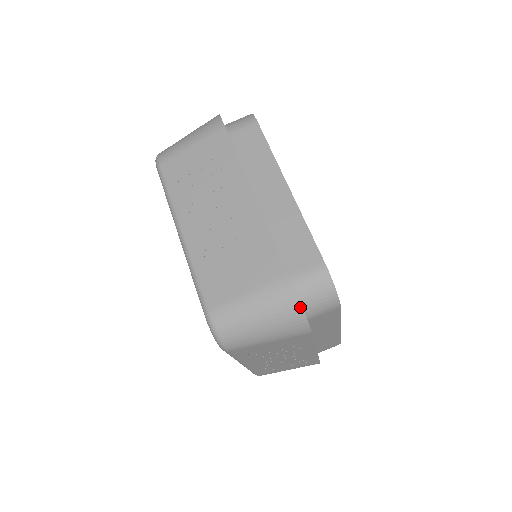
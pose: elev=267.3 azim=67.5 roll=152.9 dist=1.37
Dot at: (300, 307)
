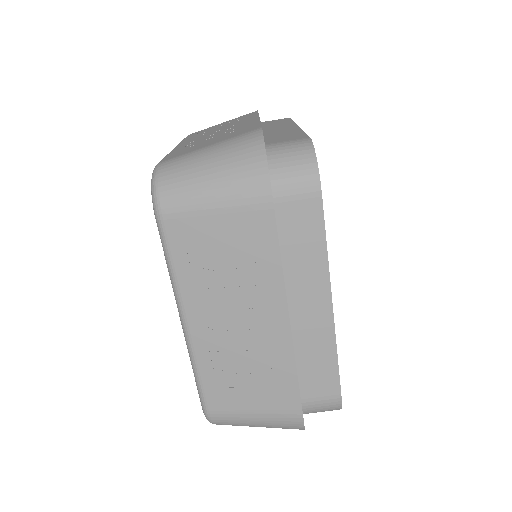
Dot at: (302, 429)
